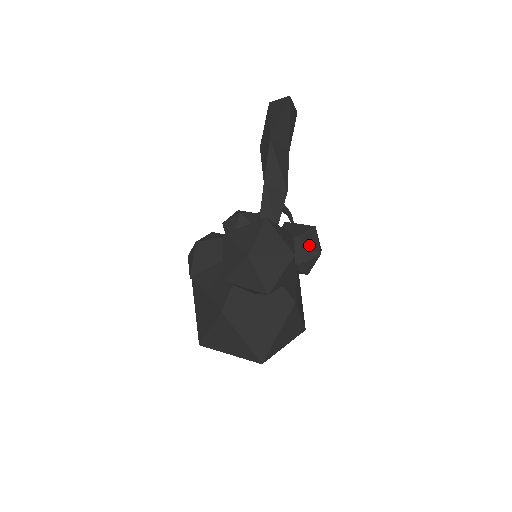
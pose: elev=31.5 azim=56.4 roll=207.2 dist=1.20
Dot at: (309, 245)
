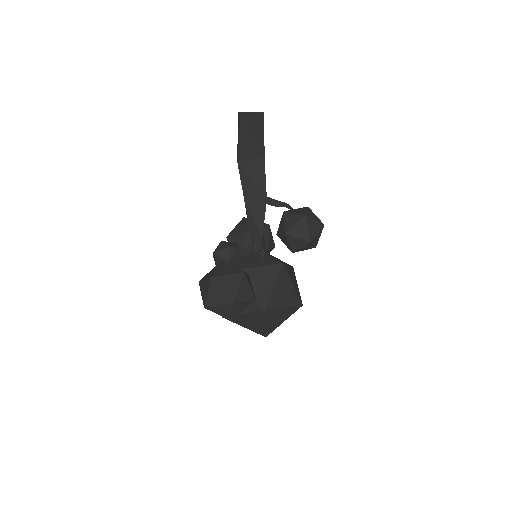
Dot at: (298, 237)
